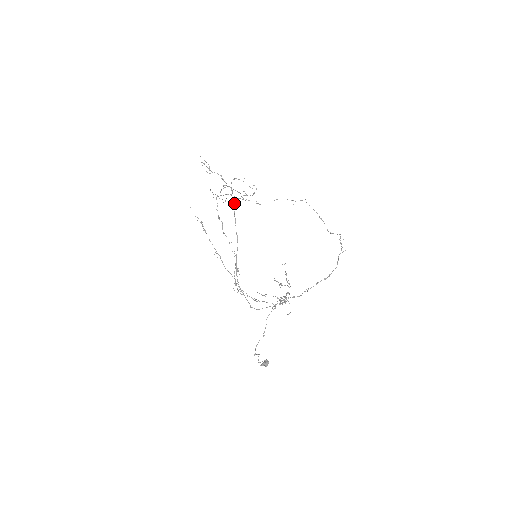
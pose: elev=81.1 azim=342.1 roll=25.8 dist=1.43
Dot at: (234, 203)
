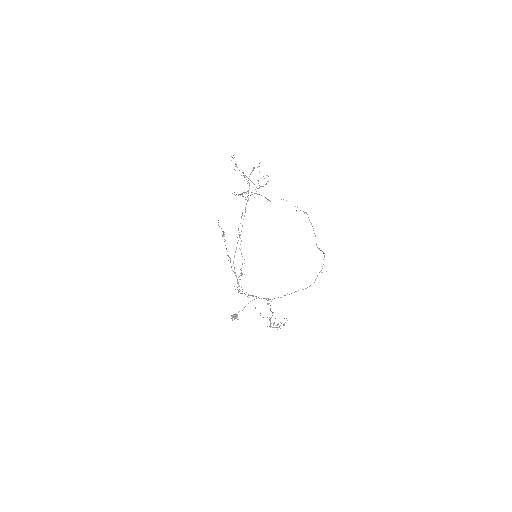
Dot at: occluded
